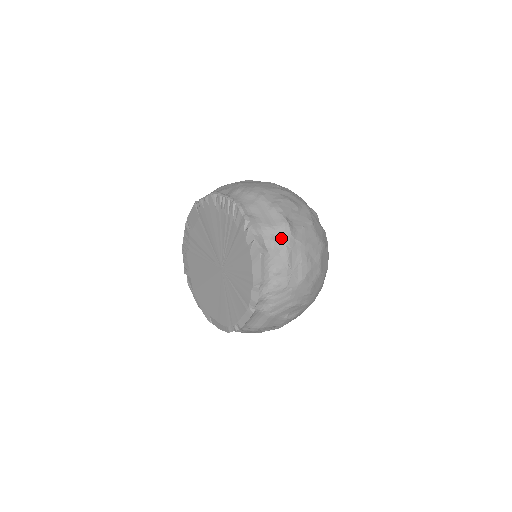
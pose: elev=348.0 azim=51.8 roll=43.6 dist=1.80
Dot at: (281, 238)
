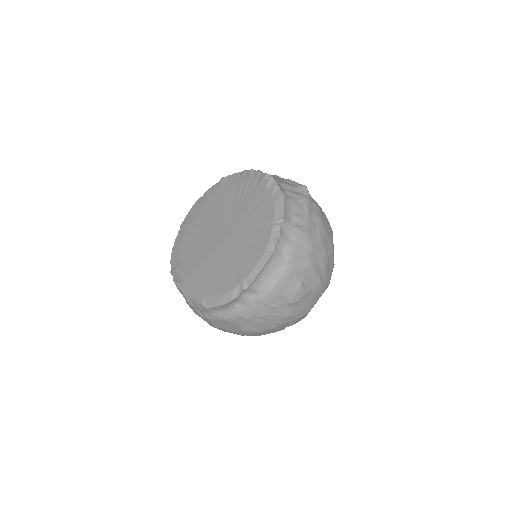
Dot at: (300, 194)
